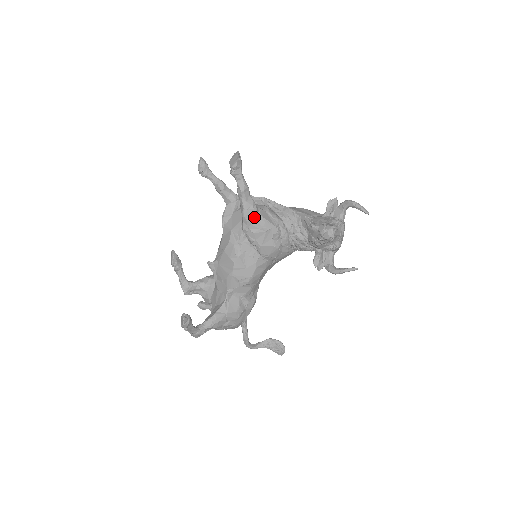
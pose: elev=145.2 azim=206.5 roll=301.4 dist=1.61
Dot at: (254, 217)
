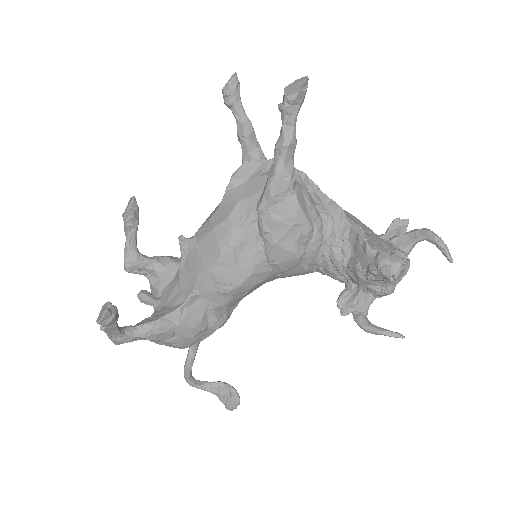
Dot at: (284, 195)
